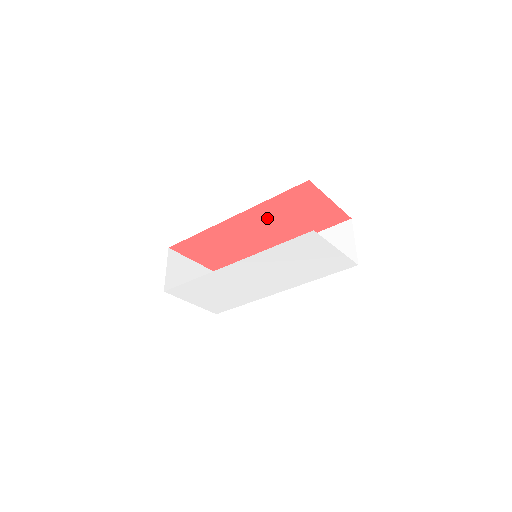
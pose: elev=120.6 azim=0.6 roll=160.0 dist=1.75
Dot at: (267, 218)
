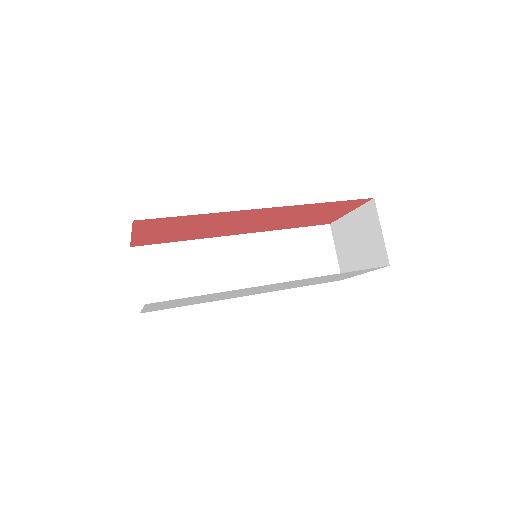
Dot at: (287, 214)
